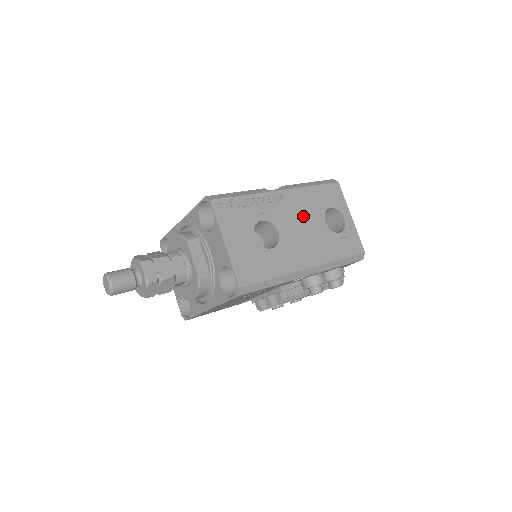
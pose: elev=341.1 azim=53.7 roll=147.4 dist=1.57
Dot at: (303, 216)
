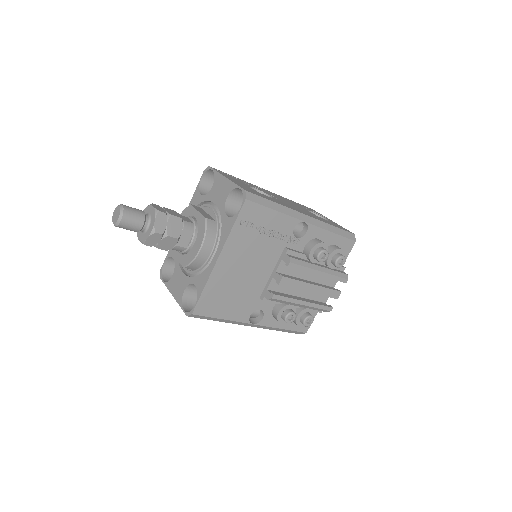
Dot at: (289, 202)
